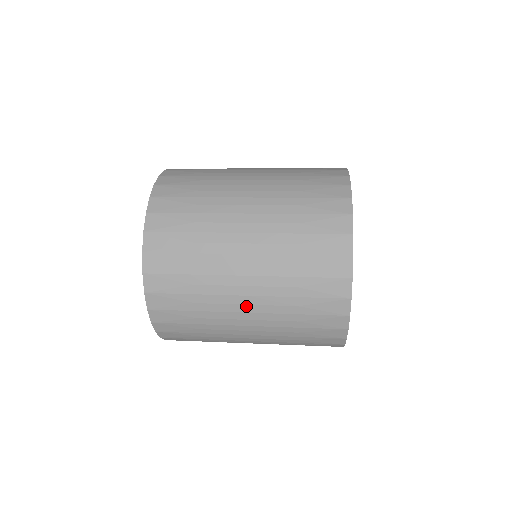
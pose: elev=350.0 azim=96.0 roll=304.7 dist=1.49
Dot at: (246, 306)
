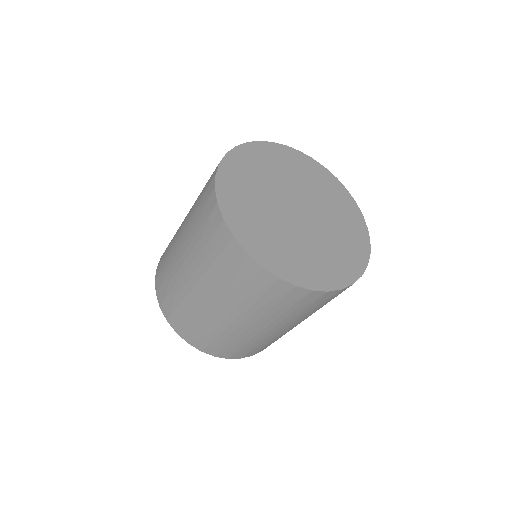
Dot at: (229, 317)
